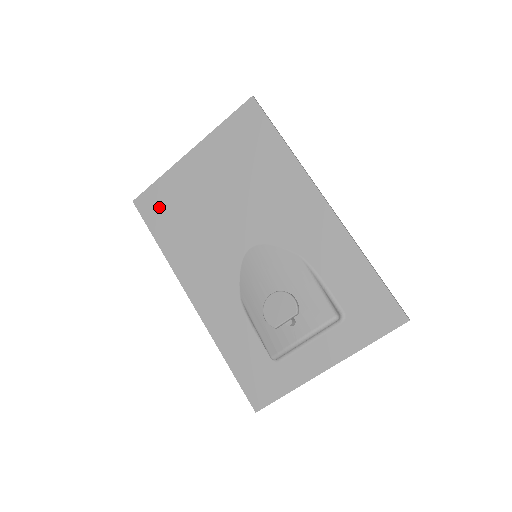
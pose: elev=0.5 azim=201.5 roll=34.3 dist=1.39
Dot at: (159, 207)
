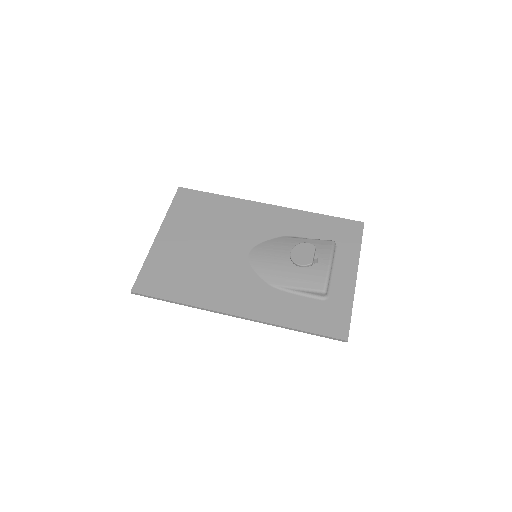
Dot at: (158, 279)
